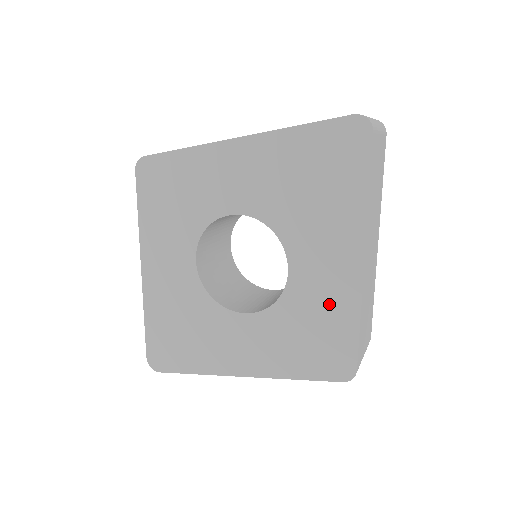
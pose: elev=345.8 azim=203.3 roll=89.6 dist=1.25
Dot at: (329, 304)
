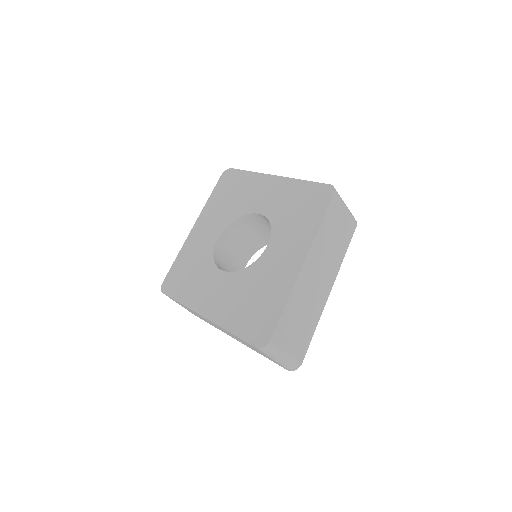
Dot at: (287, 195)
